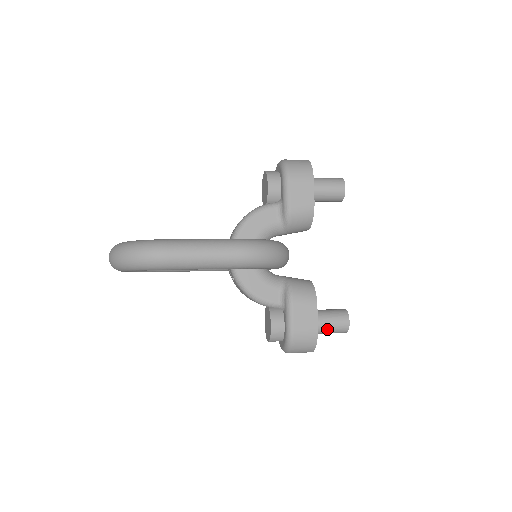
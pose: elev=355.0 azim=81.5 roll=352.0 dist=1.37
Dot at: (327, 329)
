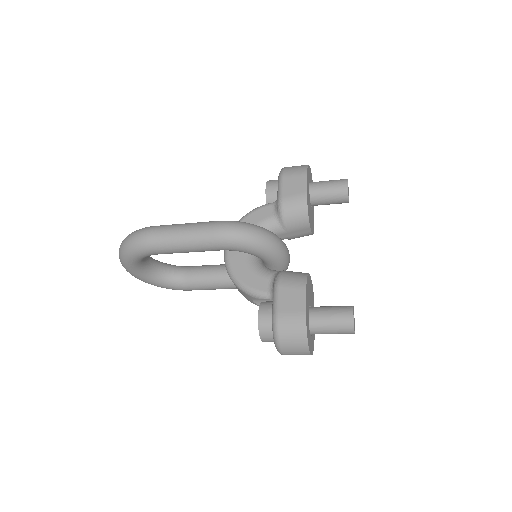
Dot at: (326, 324)
